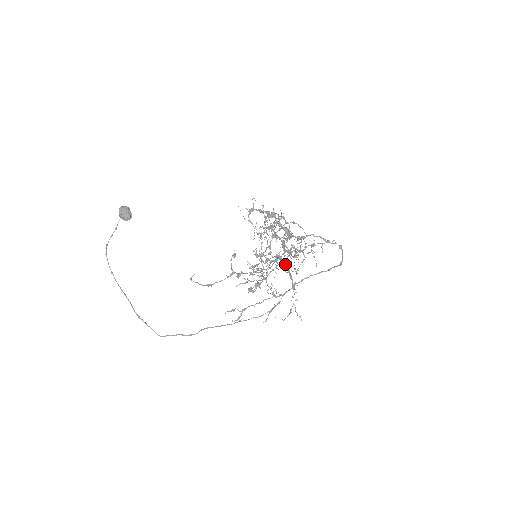
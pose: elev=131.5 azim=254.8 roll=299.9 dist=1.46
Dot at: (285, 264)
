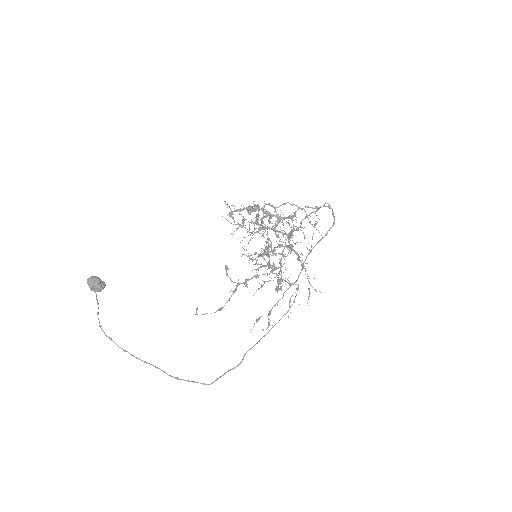
Dot at: (291, 248)
